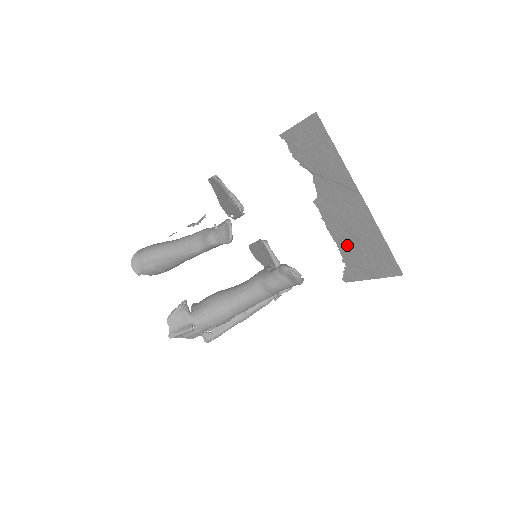
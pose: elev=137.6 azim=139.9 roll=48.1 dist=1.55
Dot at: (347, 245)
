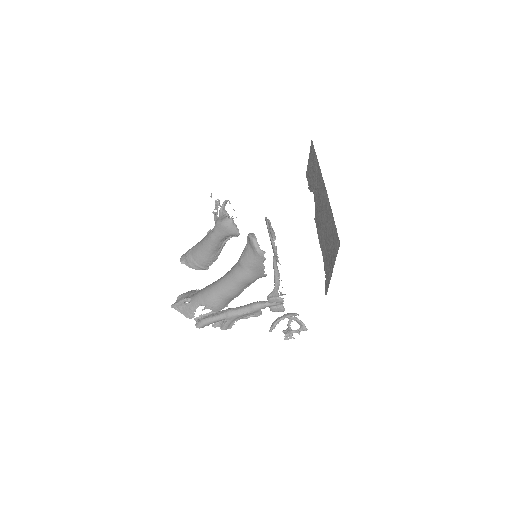
Dot at: (324, 246)
